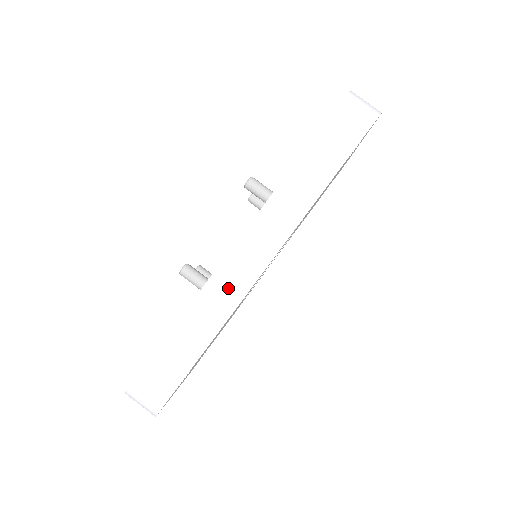
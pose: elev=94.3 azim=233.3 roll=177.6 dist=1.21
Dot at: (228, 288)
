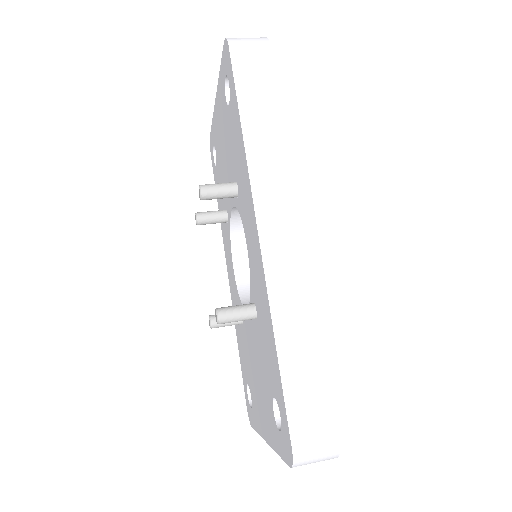
Dot at: (290, 279)
